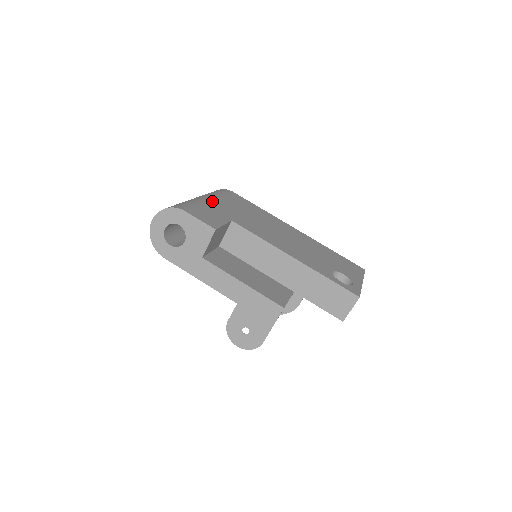
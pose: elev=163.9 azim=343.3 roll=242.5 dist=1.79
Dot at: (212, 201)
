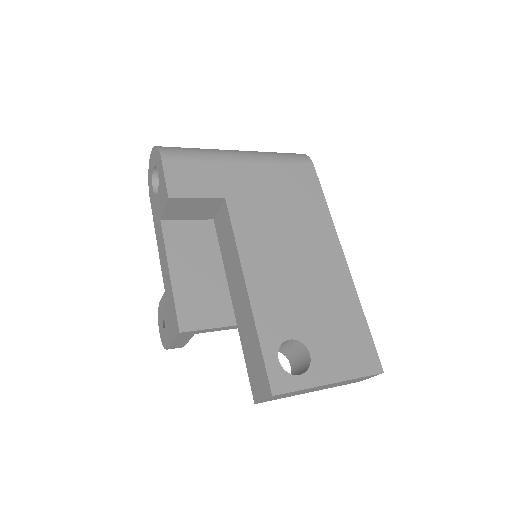
Dot at: (240, 163)
